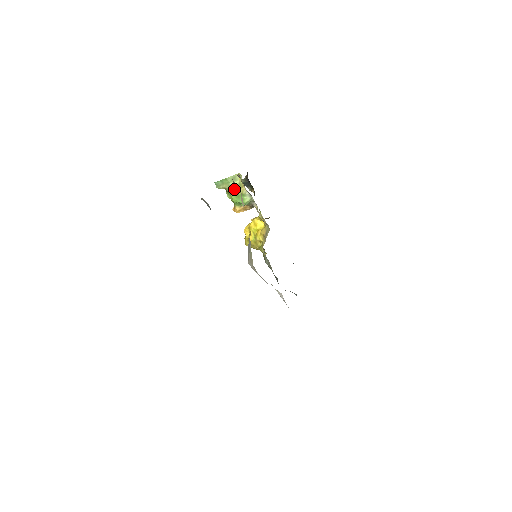
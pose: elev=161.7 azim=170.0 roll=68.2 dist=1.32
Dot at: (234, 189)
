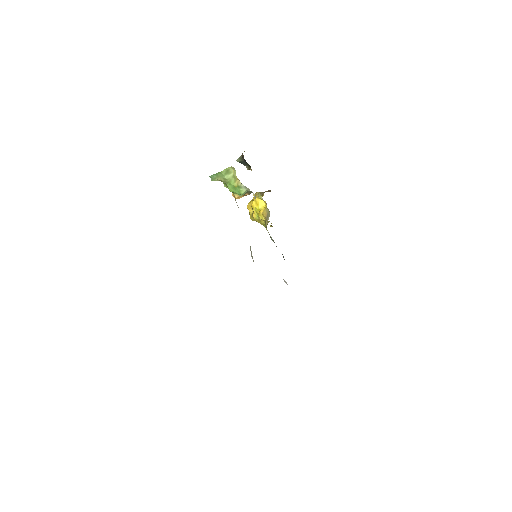
Dot at: (229, 181)
